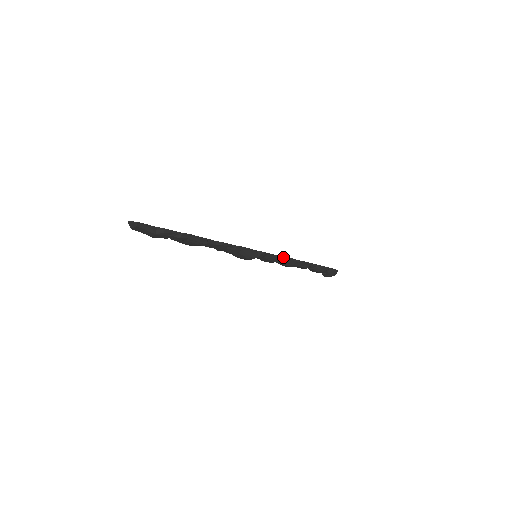
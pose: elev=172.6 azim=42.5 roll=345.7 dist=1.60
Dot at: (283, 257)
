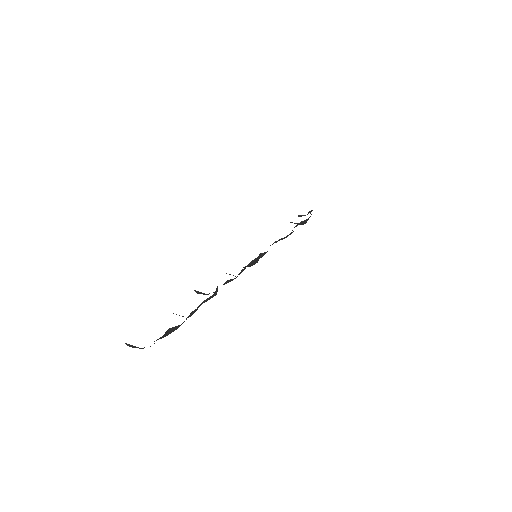
Dot at: (280, 239)
